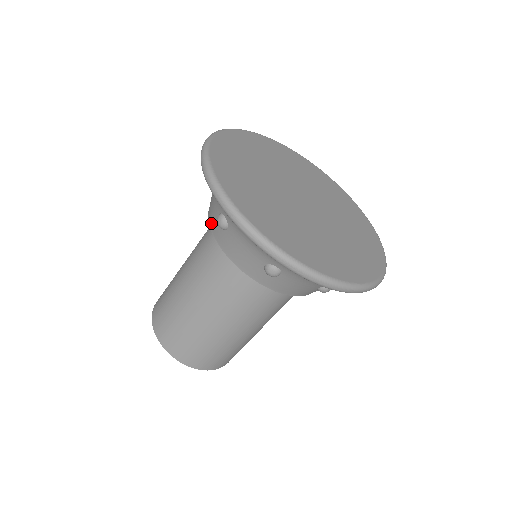
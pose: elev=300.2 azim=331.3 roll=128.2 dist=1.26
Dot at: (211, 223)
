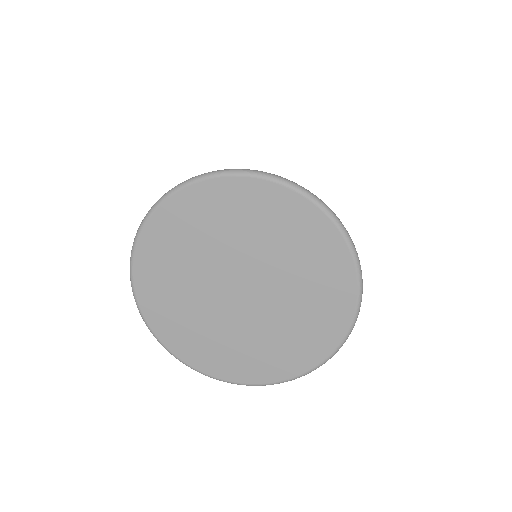
Dot at: occluded
